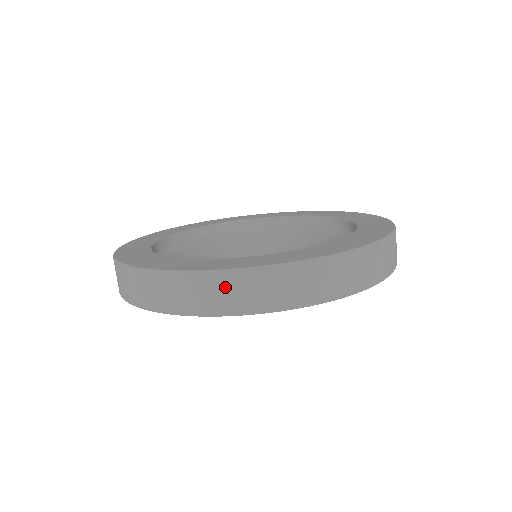
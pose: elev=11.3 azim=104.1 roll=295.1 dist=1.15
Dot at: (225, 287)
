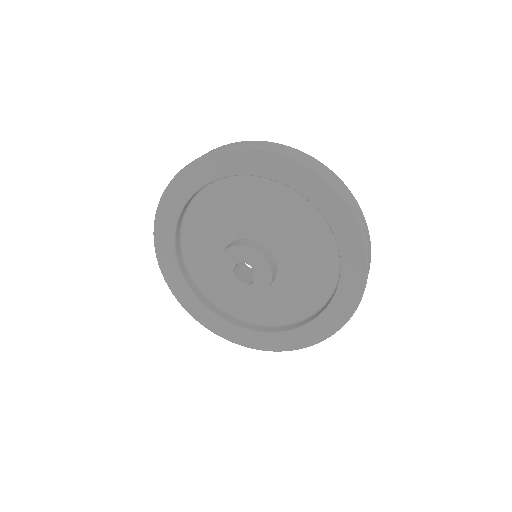
Dot at: occluded
